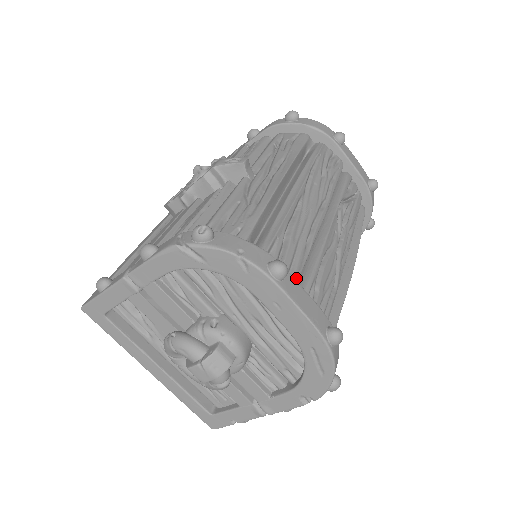
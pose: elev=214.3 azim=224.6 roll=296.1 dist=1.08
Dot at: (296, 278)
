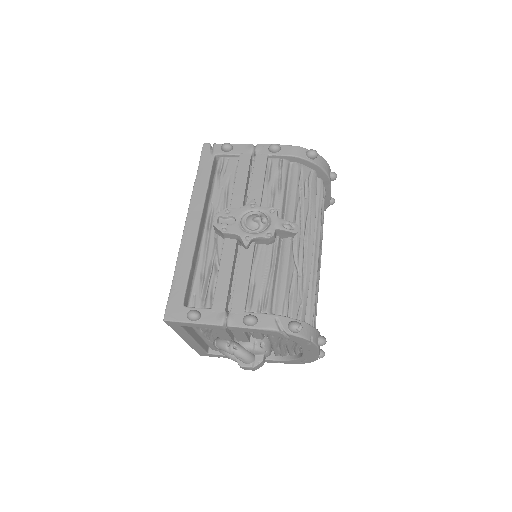
Dot at: occluded
